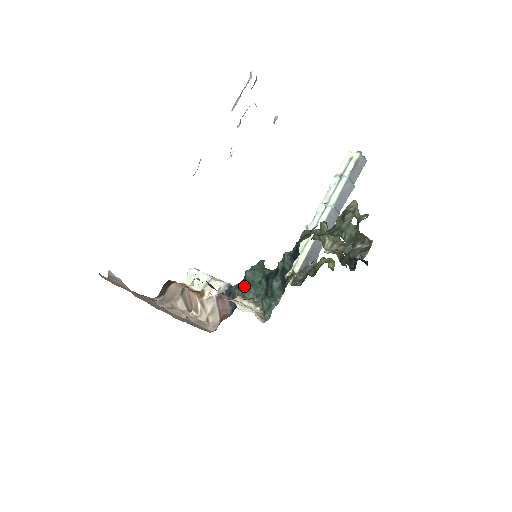
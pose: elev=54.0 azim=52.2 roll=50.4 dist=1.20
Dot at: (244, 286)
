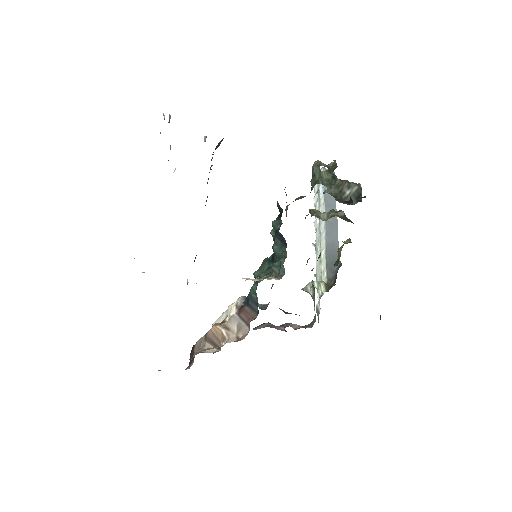
Dot at: (255, 282)
